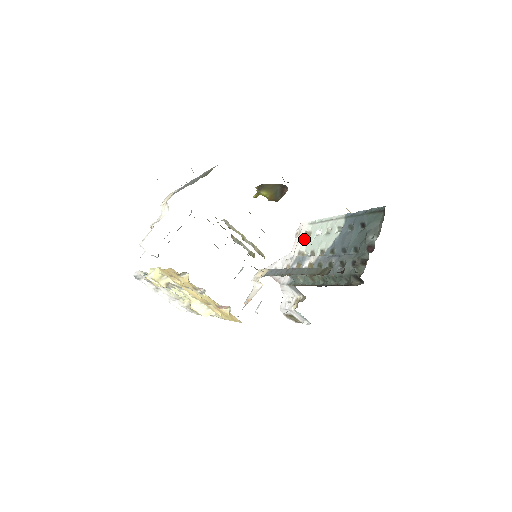
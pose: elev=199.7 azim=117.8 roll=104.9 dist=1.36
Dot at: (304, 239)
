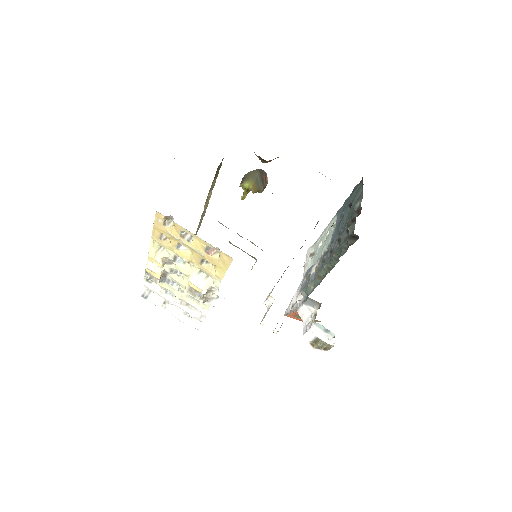
Dot at: (310, 260)
